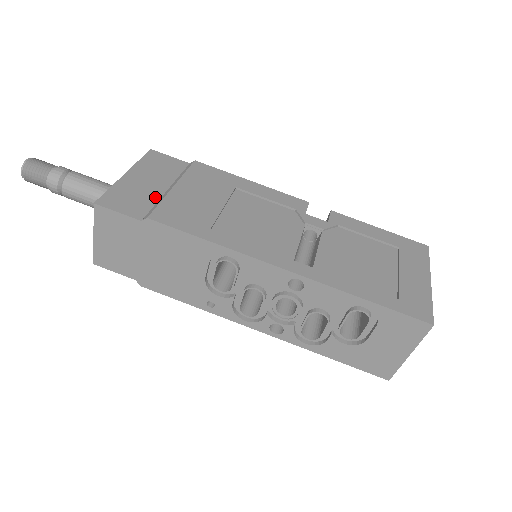
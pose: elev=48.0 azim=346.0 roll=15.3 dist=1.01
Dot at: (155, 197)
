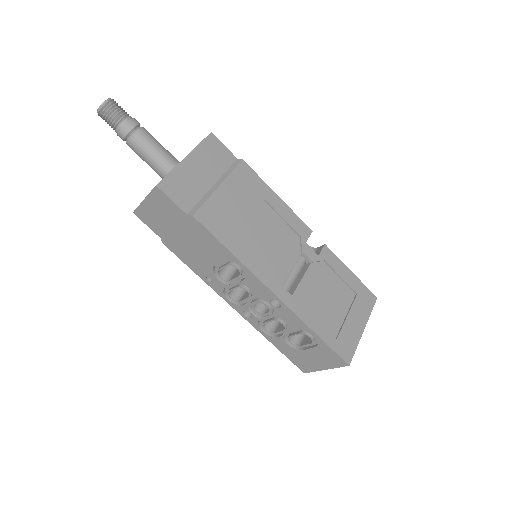
Dot at: (202, 191)
